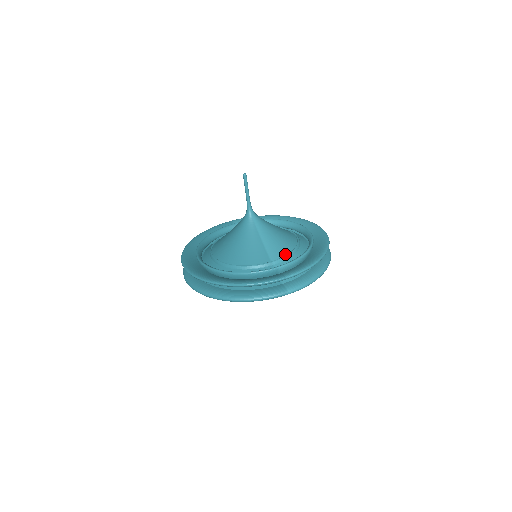
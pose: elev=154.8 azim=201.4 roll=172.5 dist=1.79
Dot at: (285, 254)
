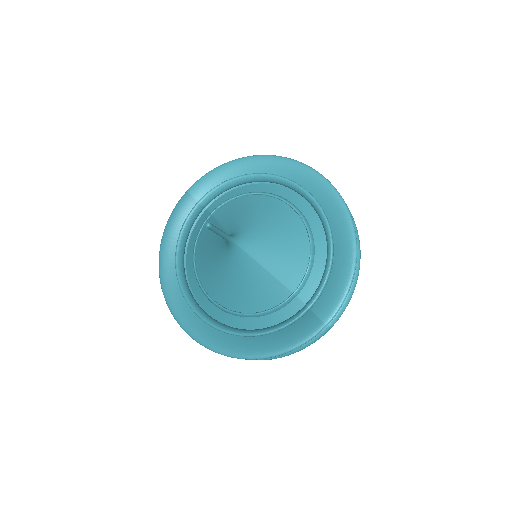
Dot at: (304, 270)
